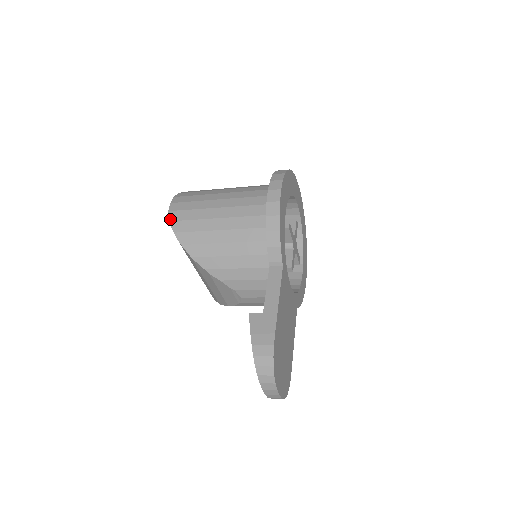
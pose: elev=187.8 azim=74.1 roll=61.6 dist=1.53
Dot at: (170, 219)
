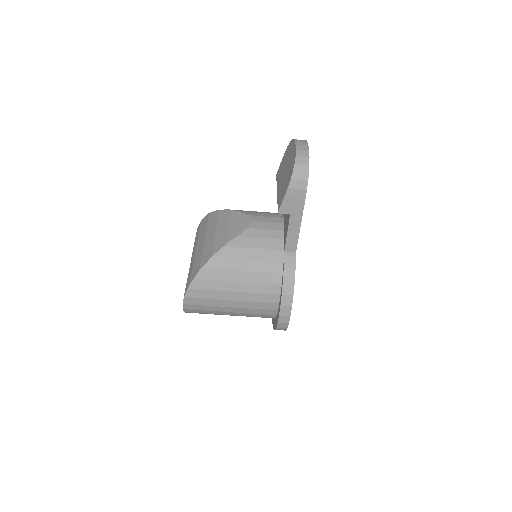
Dot at: occluded
